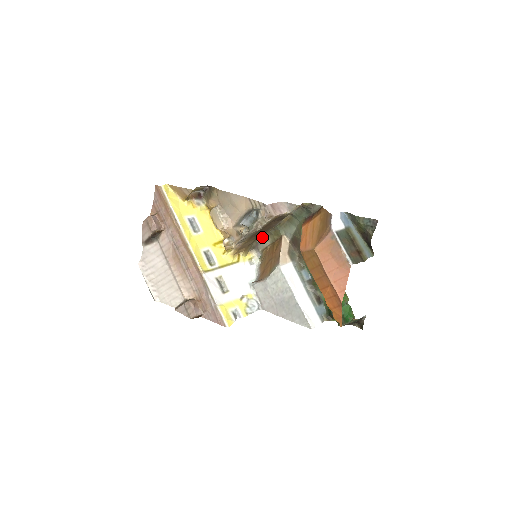
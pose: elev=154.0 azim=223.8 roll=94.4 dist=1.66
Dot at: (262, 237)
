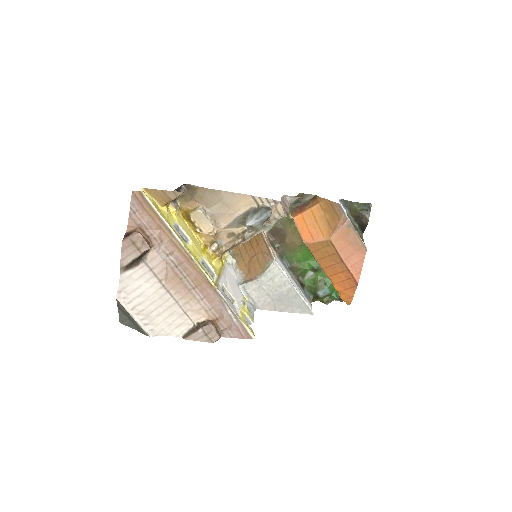
Dot at: occluded
